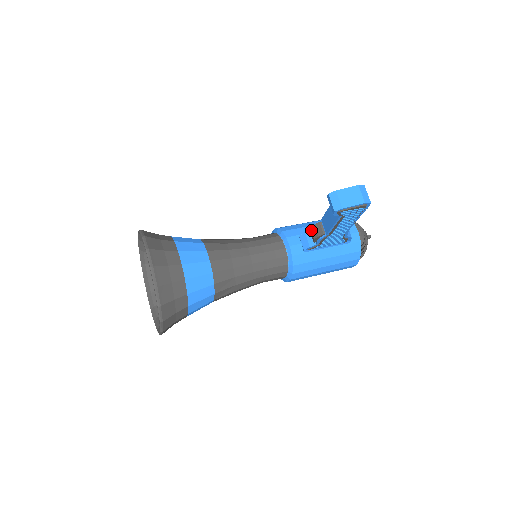
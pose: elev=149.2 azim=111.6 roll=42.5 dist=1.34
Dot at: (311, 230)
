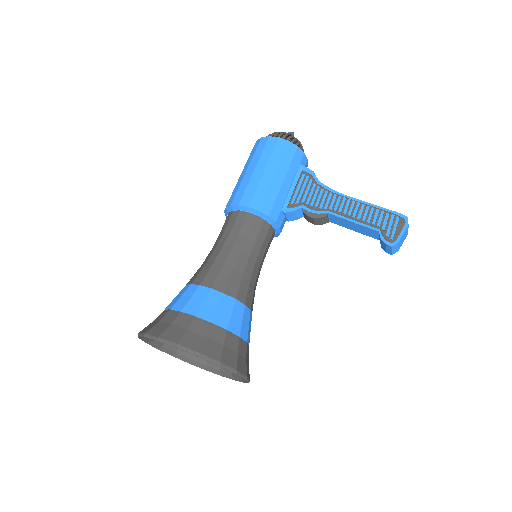
Dot at: (314, 220)
